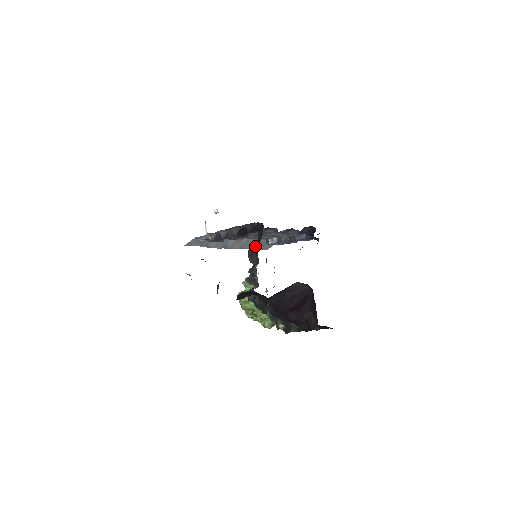
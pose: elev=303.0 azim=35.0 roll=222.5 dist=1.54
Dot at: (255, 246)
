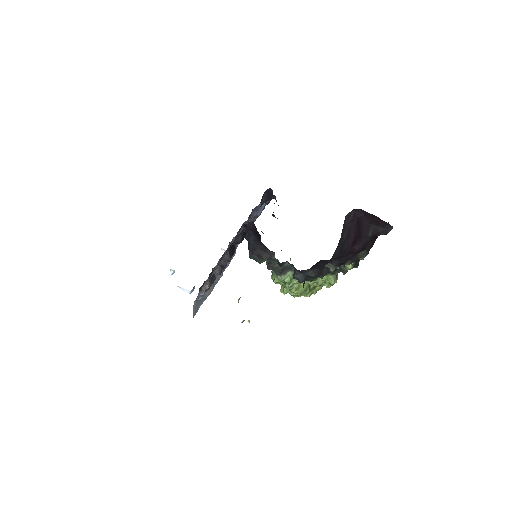
Dot at: (253, 248)
